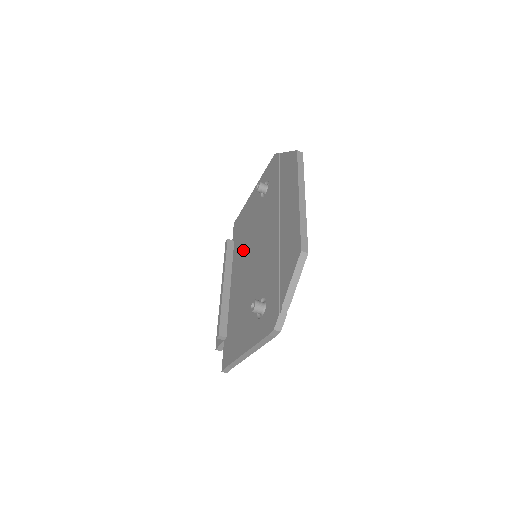
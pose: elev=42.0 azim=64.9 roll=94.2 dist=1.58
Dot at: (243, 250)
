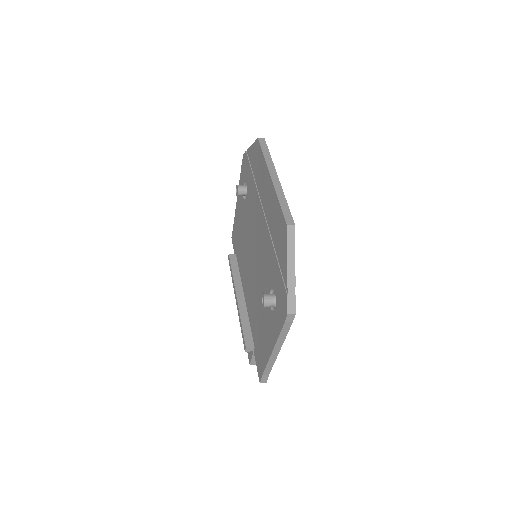
Dot at: (244, 257)
